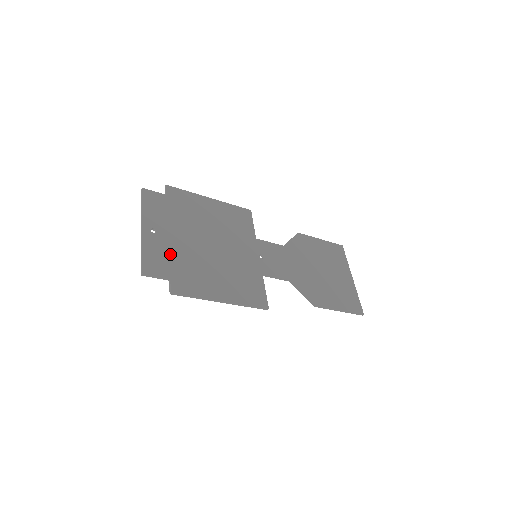
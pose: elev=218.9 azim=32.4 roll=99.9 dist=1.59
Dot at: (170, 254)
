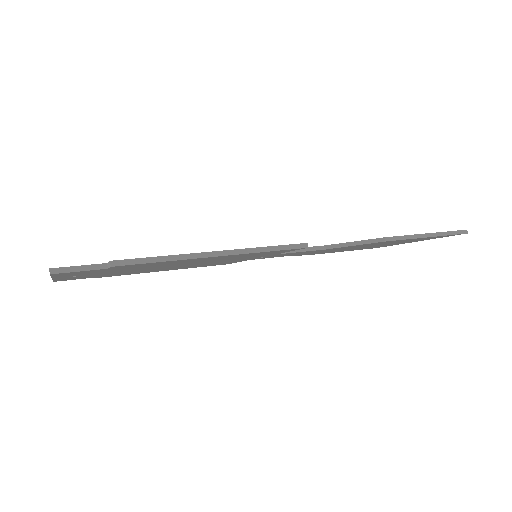
Dot at: occluded
